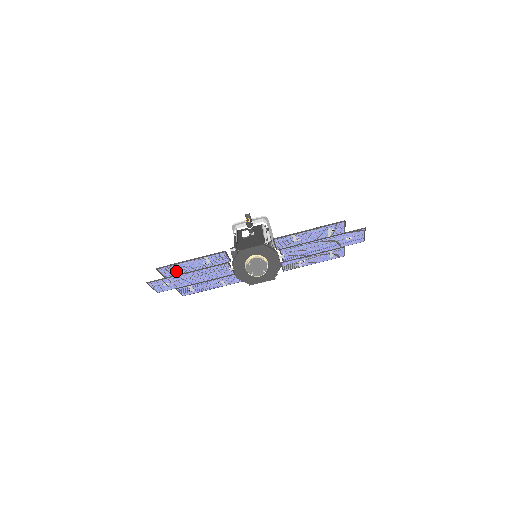
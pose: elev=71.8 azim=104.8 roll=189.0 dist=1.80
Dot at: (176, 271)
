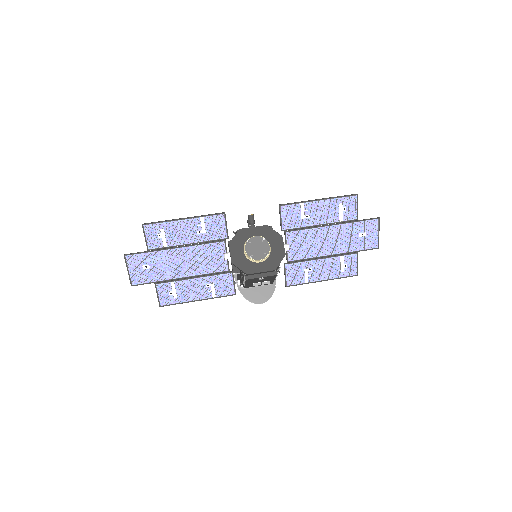
Dot at: (163, 238)
